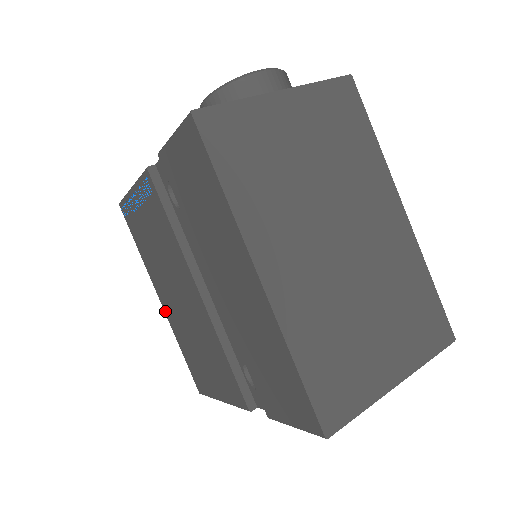
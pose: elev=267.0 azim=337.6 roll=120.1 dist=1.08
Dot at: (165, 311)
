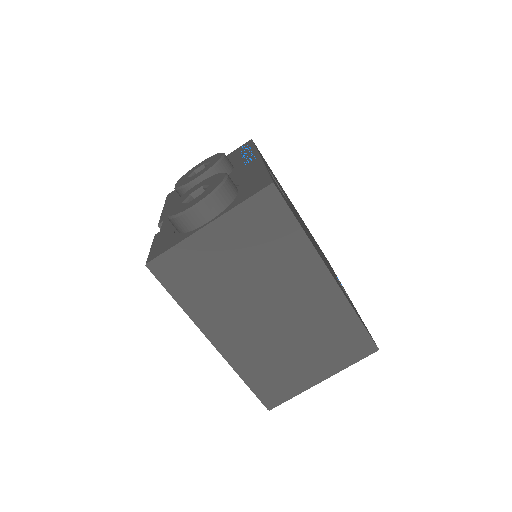
Dot at: occluded
